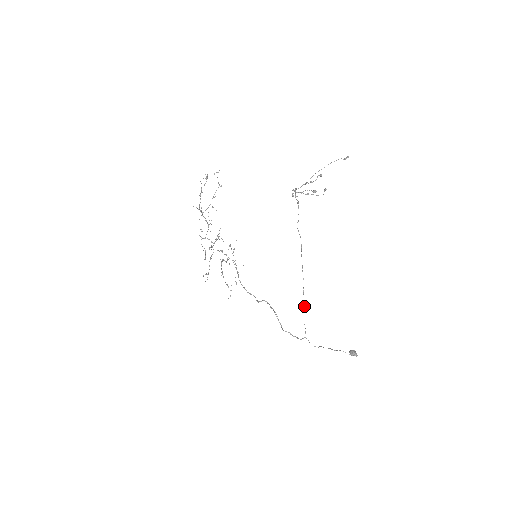
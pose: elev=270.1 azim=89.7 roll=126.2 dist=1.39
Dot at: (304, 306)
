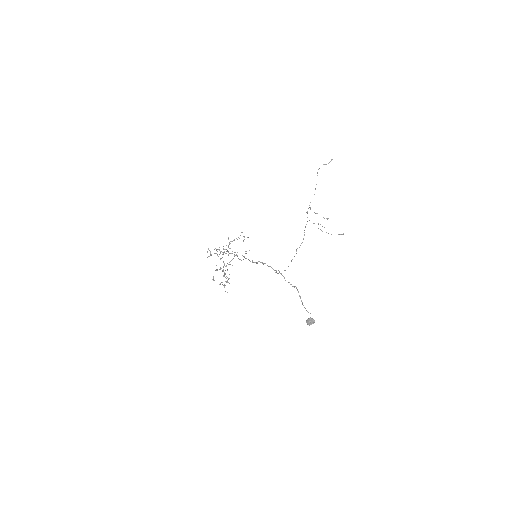
Dot at: occluded
